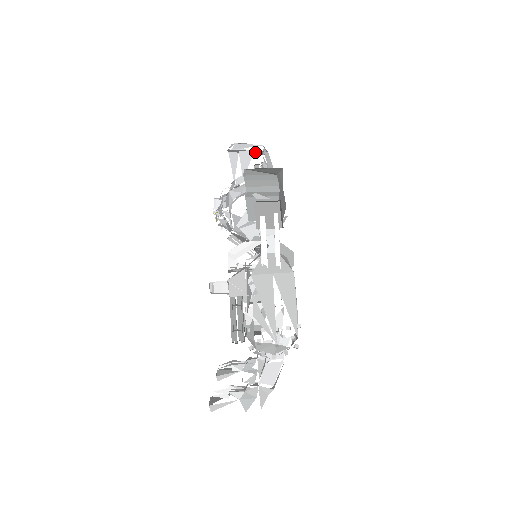
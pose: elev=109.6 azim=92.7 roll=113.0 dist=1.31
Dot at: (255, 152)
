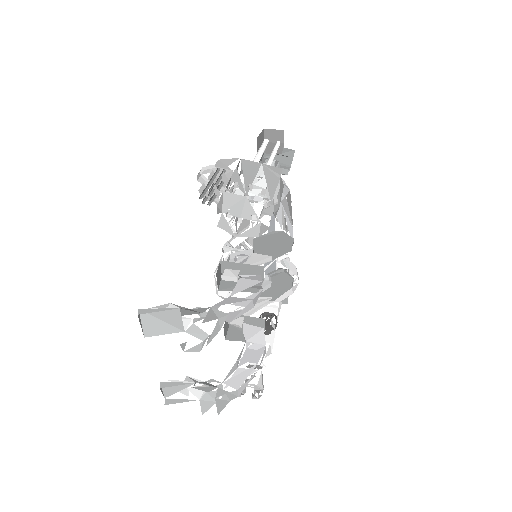
Dot at: occluded
